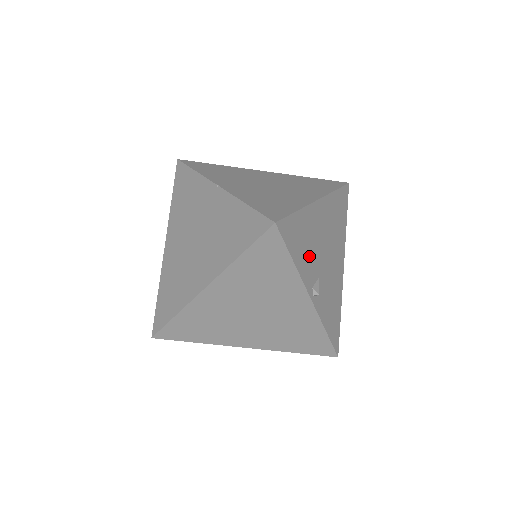
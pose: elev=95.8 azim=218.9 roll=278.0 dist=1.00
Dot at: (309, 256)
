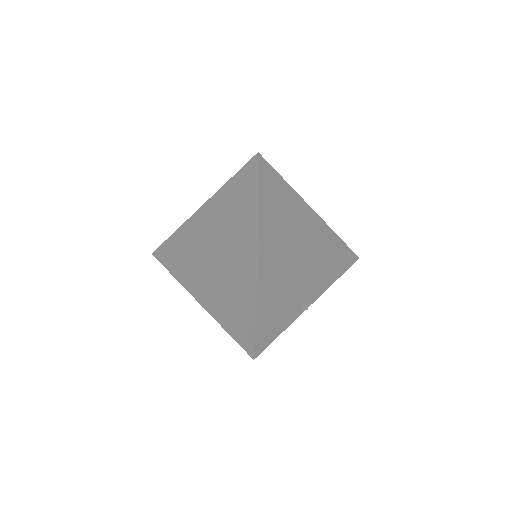
Dot at: (283, 319)
